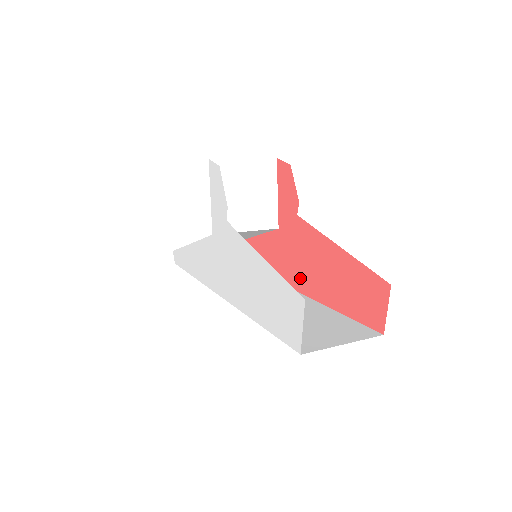
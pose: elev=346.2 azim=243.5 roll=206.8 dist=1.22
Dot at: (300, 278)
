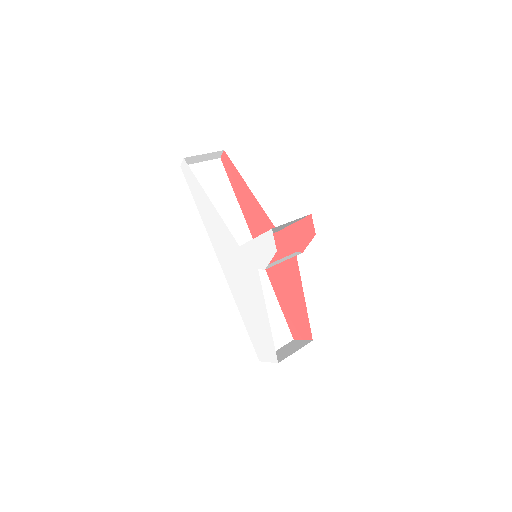
Dot at: occluded
